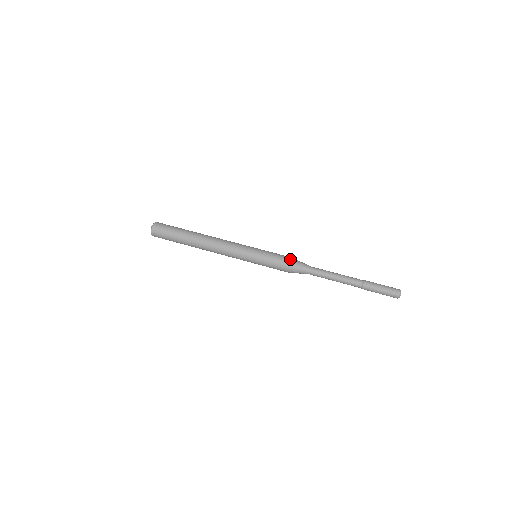
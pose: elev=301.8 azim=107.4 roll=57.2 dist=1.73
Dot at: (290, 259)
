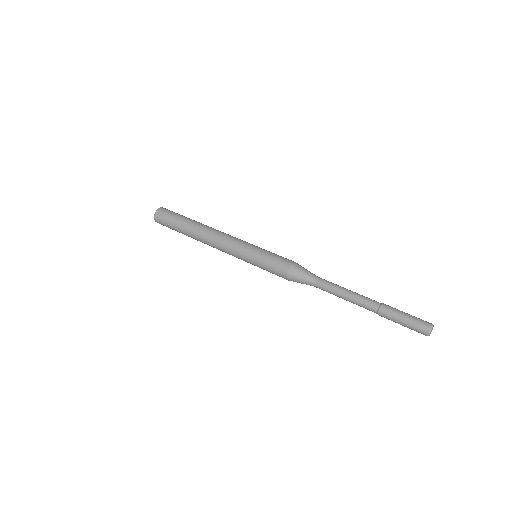
Dot at: (290, 265)
